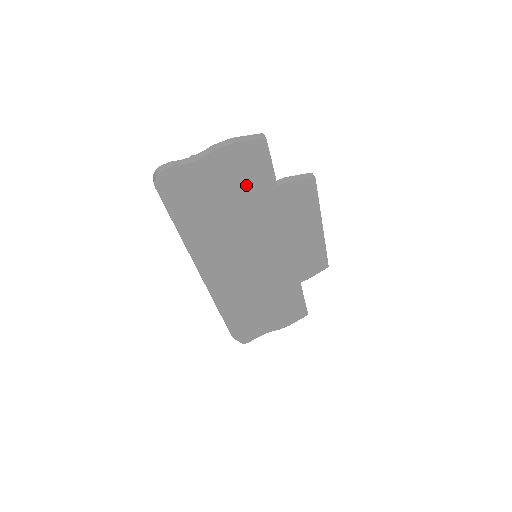
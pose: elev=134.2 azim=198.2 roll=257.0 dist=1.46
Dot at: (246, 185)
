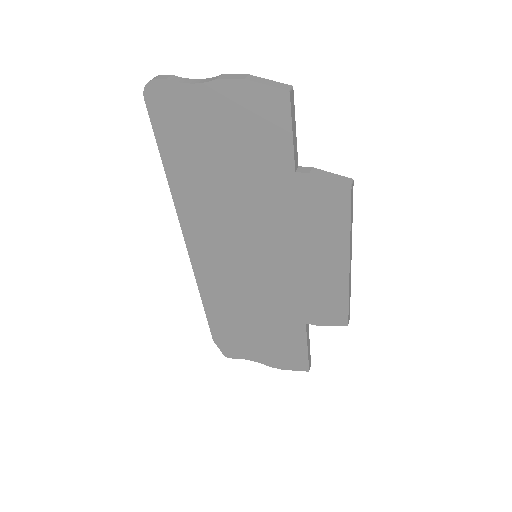
Dot at: (253, 150)
